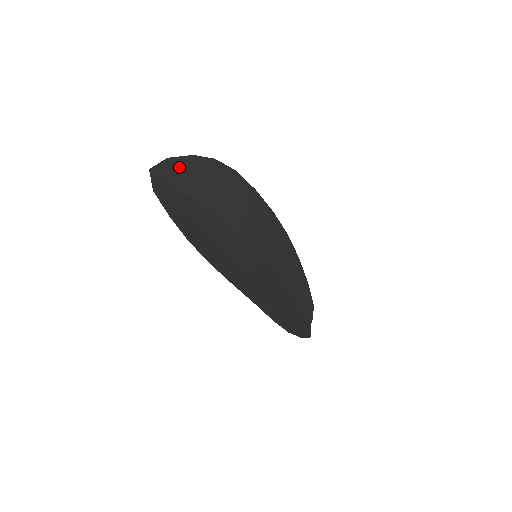
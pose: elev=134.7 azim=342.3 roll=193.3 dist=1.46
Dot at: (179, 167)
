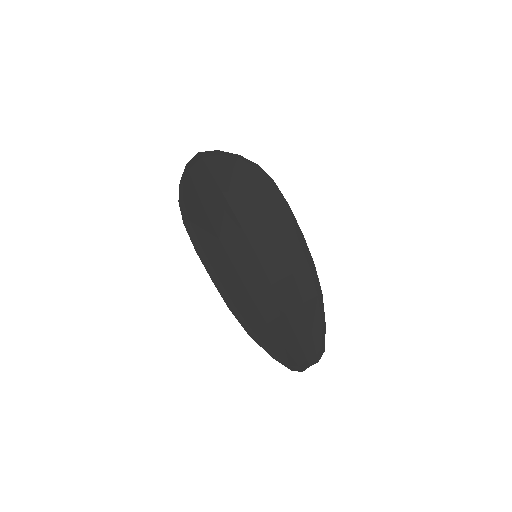
Dot at: (222, 159)
